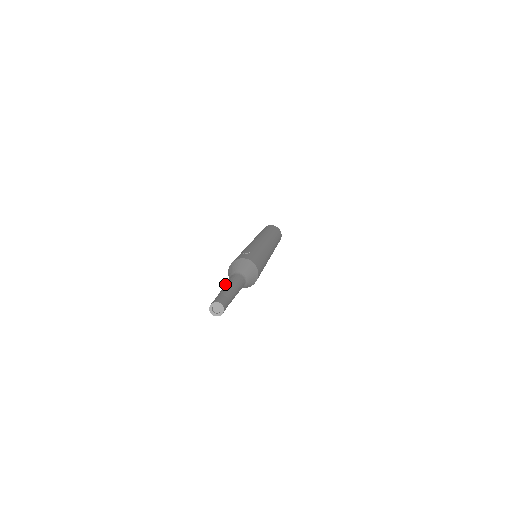
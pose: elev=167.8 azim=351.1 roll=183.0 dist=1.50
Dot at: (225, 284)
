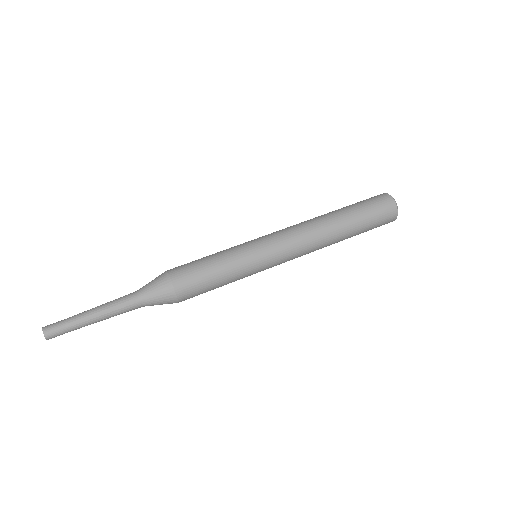
Dot at: occluded
